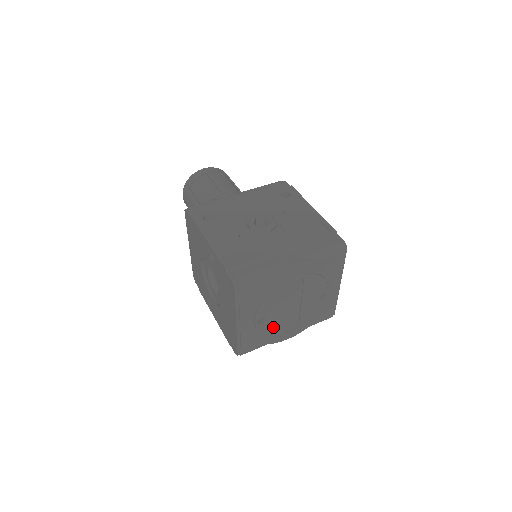
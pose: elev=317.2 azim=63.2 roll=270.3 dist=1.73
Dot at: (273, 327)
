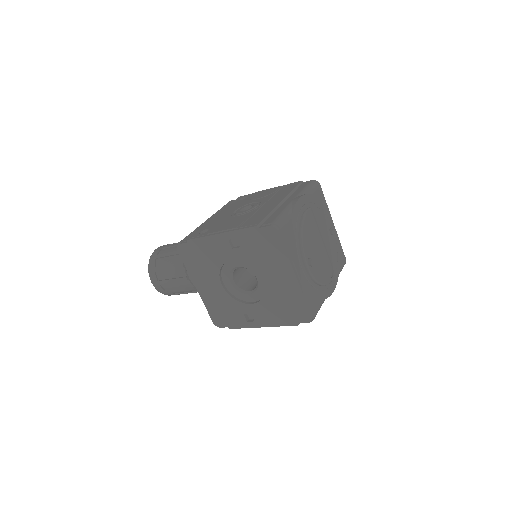
Dot at: (319, 271)
